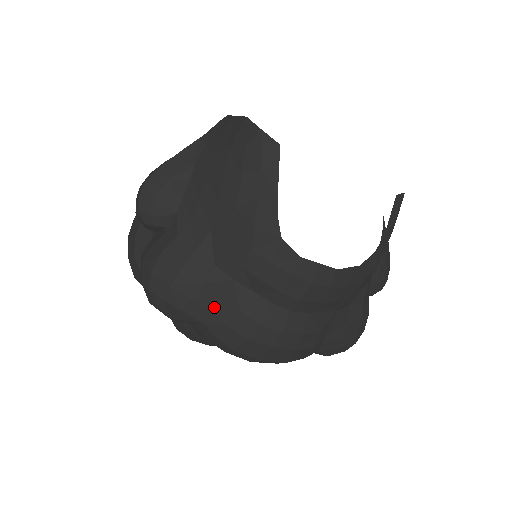
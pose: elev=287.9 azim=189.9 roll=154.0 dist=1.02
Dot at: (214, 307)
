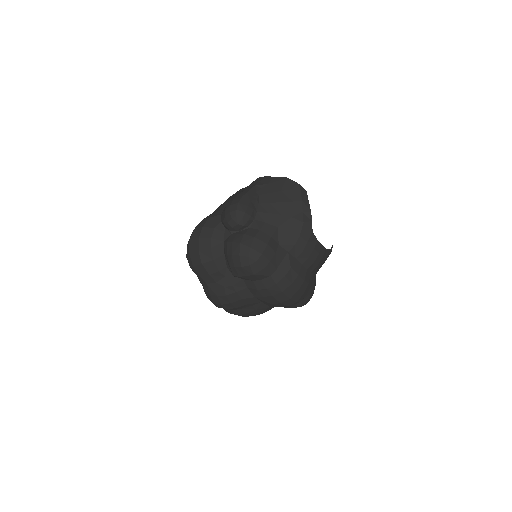
Dot at: (278, 266)
